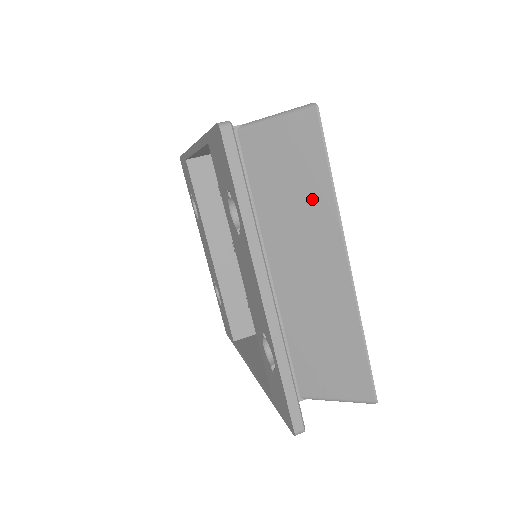
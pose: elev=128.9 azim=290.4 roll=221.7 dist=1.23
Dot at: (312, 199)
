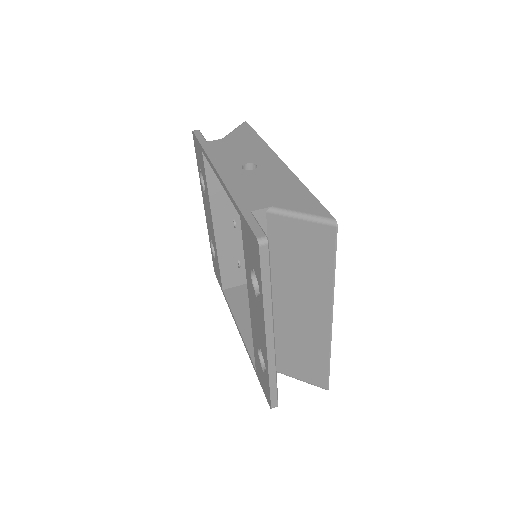
Dot at: (316, 277)
